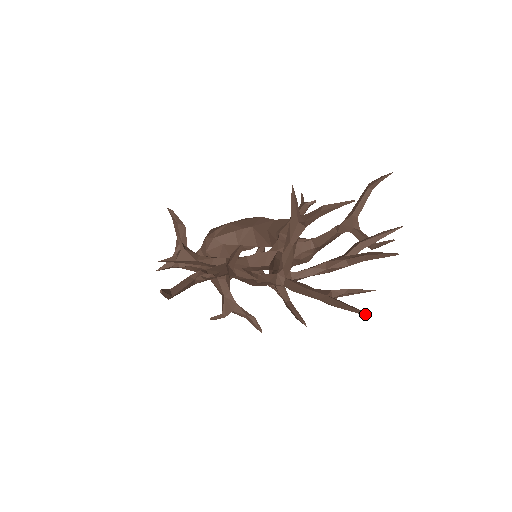
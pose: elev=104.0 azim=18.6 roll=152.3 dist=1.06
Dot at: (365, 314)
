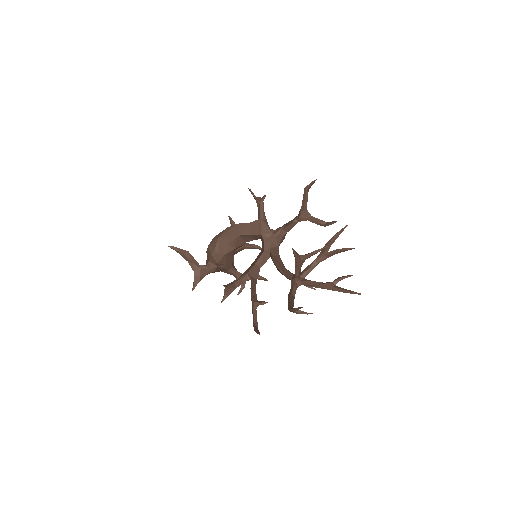
Dot at: (360, 294)
